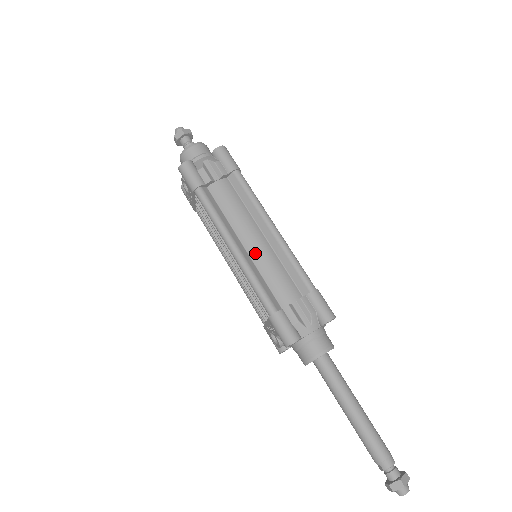
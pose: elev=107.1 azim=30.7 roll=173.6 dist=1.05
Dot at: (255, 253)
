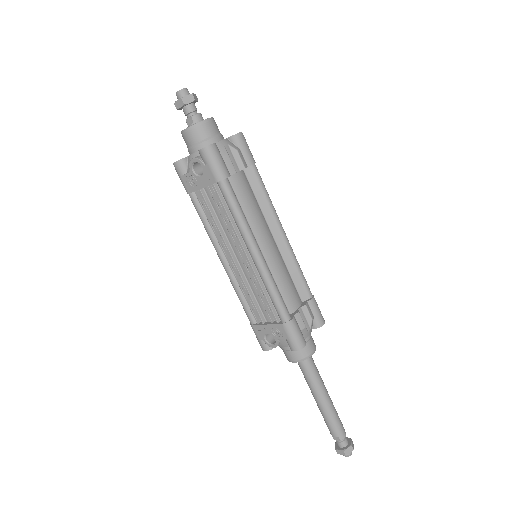
Dot at: (270, 258)
